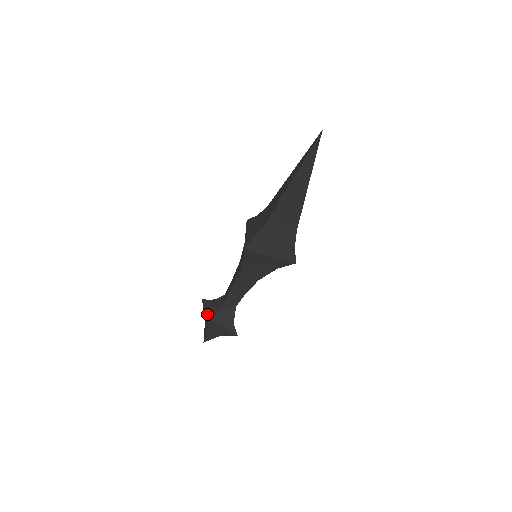
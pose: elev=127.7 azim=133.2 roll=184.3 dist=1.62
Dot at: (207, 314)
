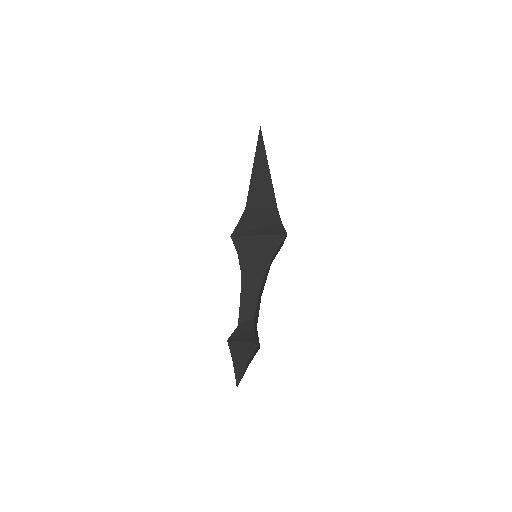
Dot at: occluded
